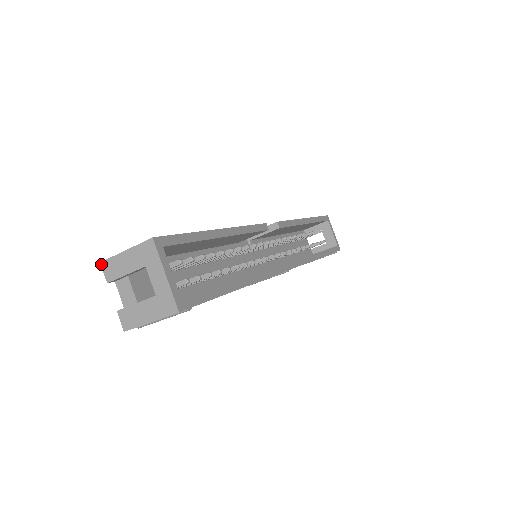
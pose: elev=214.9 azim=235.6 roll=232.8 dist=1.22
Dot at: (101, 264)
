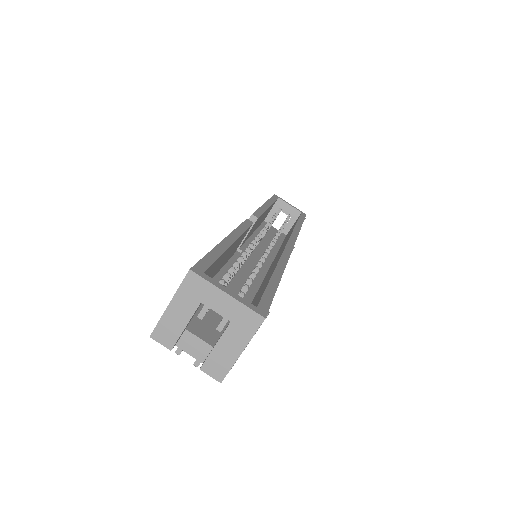
Dot at: (152, 337)
